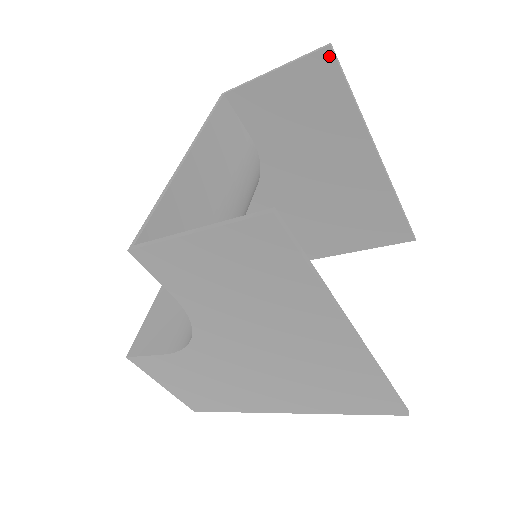
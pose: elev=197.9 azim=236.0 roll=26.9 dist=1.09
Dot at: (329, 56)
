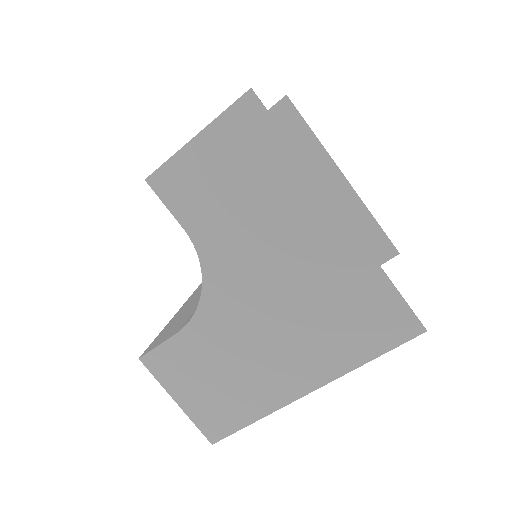
Dot at: (287, 103)
